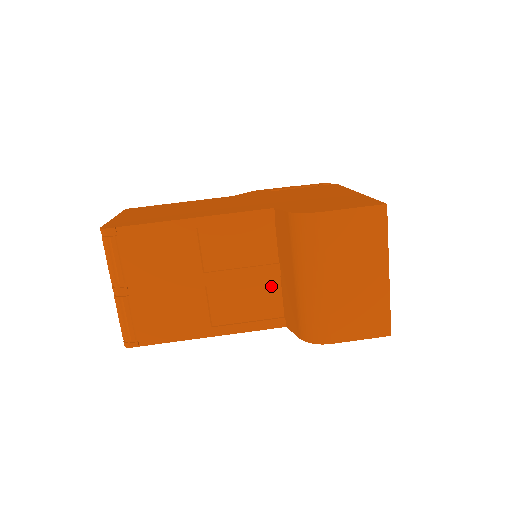
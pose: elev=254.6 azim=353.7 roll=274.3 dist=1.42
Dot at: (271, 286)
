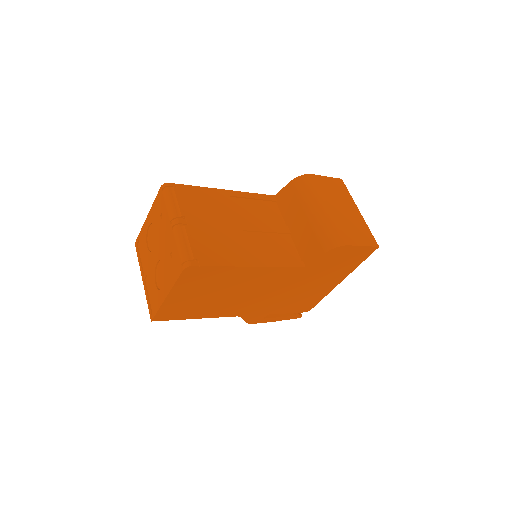
Dot at: (286, 240)
